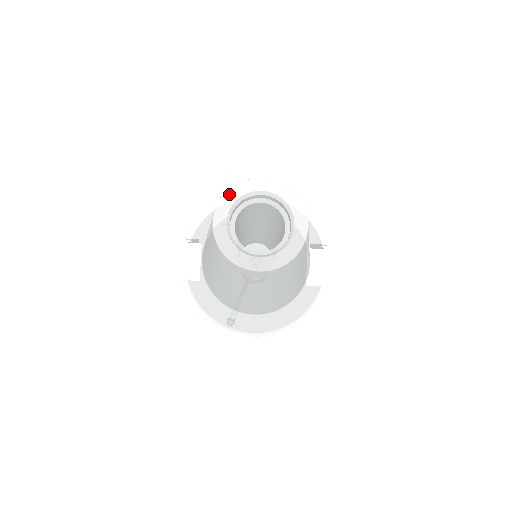
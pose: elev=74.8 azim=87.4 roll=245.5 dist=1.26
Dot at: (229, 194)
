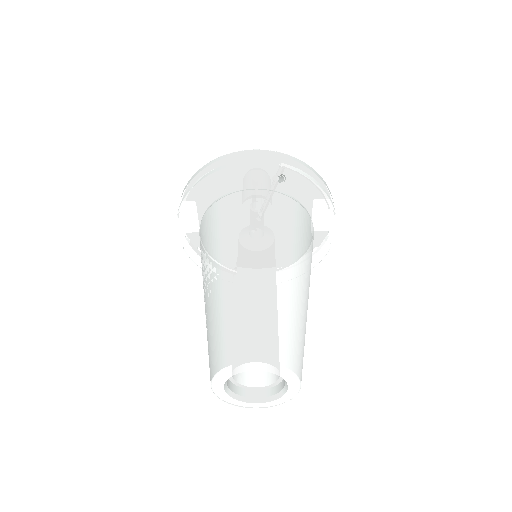
Dot at: (223, 374)
